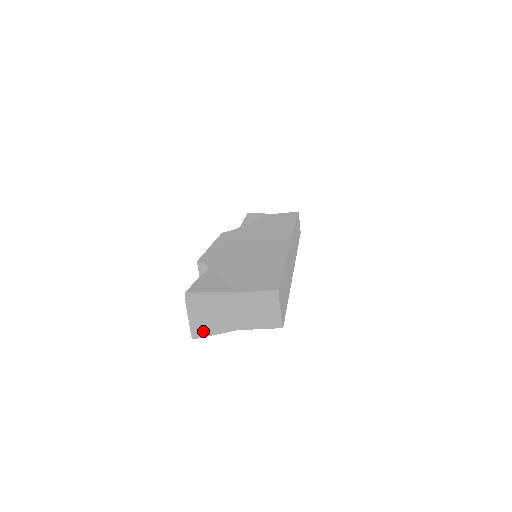
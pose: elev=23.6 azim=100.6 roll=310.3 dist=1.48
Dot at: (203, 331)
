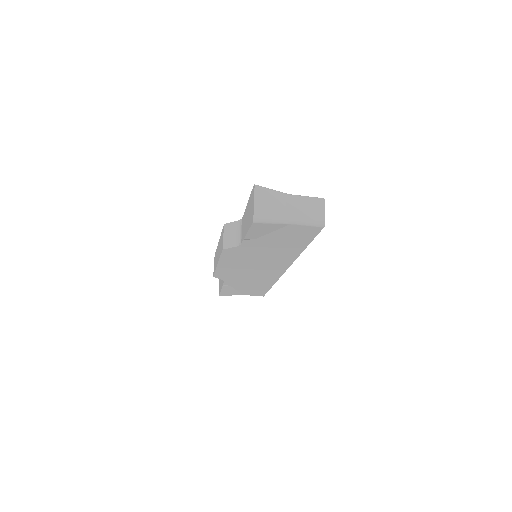
Dot at: (263, 215)
